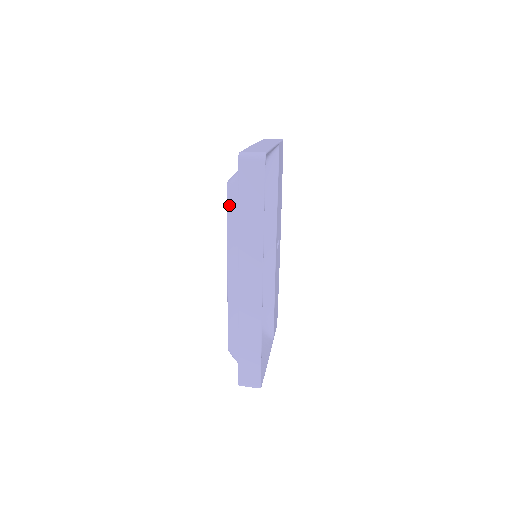
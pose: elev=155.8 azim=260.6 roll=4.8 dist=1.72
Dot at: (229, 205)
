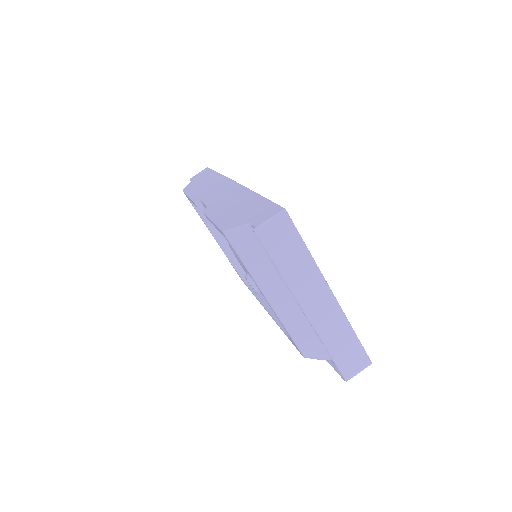
Dot at: occluded
